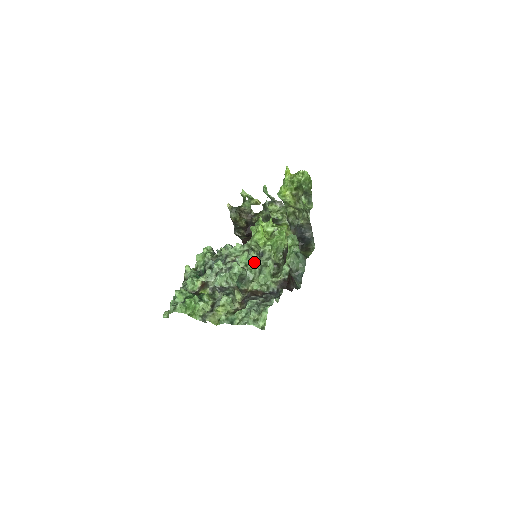
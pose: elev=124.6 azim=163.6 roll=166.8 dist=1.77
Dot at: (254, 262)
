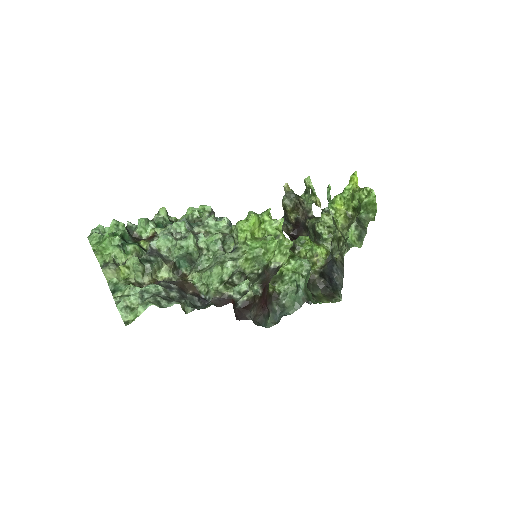
Dot at: (218, 252)
